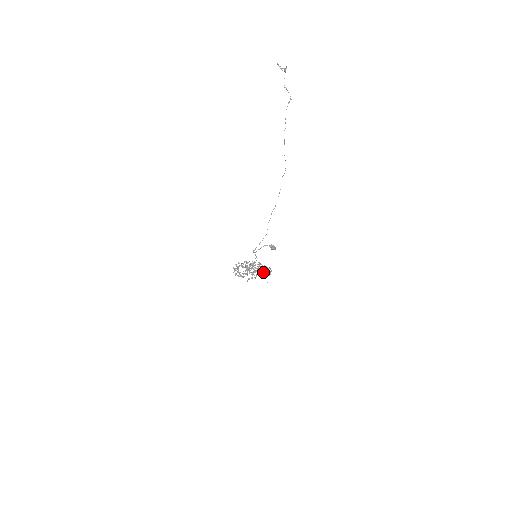
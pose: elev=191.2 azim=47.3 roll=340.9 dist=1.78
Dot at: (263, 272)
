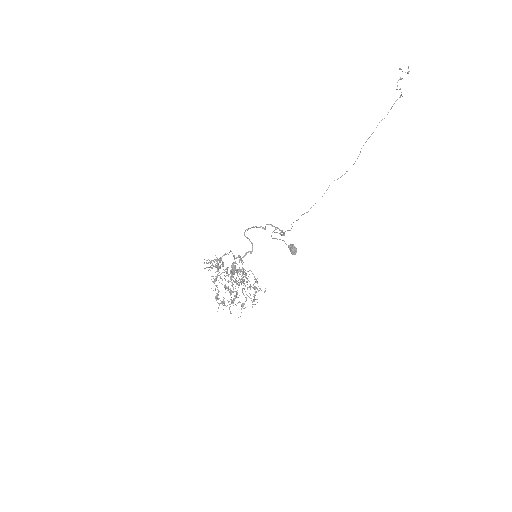
Dot at: occluded
